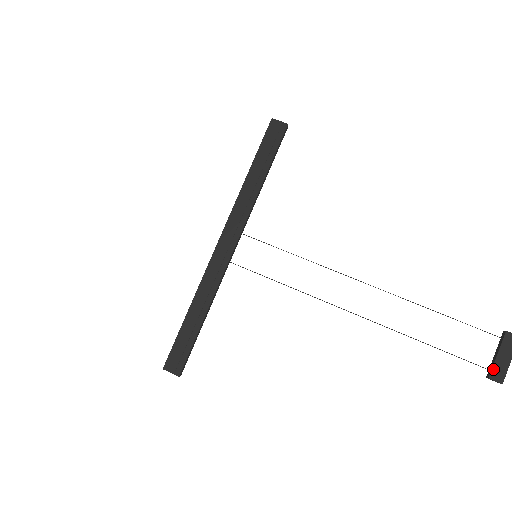
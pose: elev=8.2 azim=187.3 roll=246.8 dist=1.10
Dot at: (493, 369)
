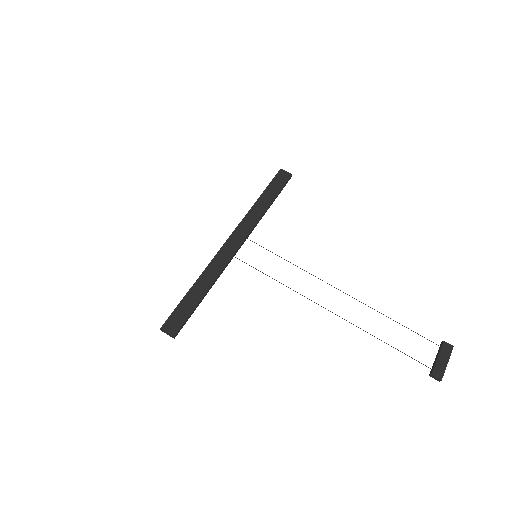
Dot at: (435, 368)
